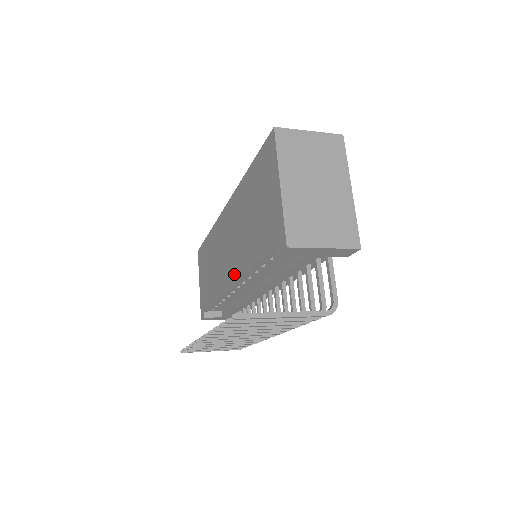
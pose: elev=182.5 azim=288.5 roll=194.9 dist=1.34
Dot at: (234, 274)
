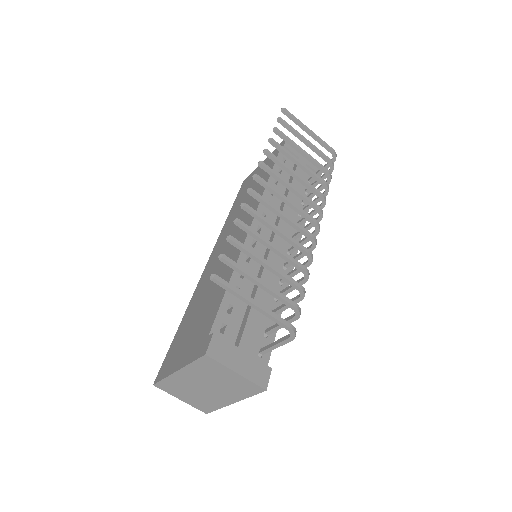
Dot at: (251, 216)
